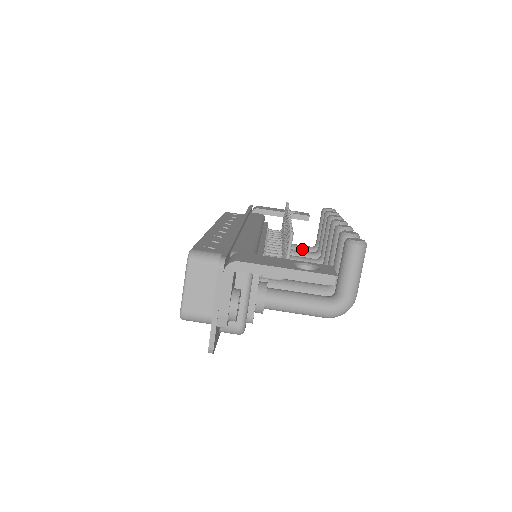
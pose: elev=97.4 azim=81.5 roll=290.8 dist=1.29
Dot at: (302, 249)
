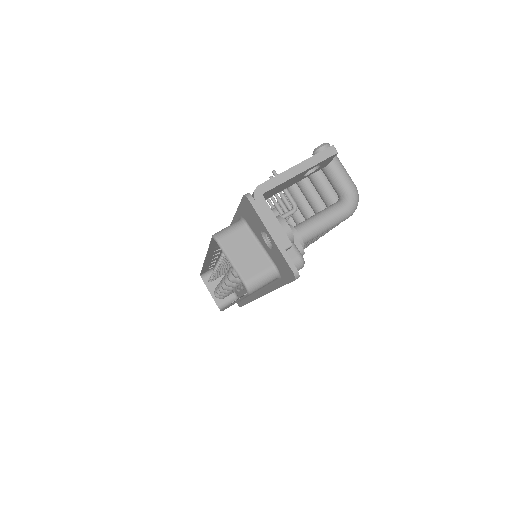
Dot at: occluded
